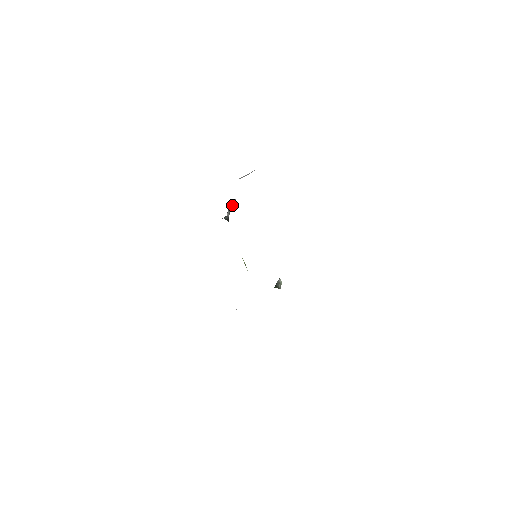
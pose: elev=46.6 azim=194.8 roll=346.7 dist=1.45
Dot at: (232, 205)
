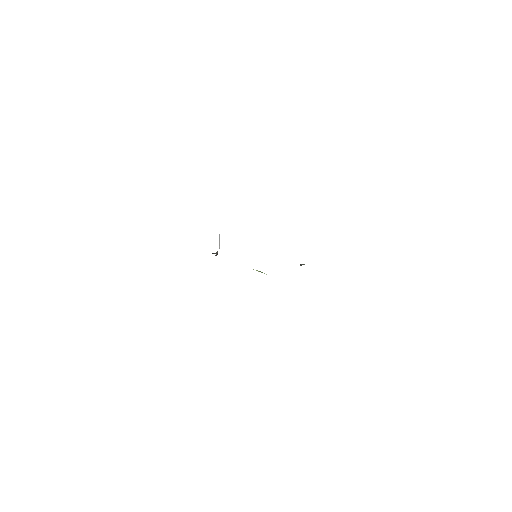
Dot at: (216, 252)
